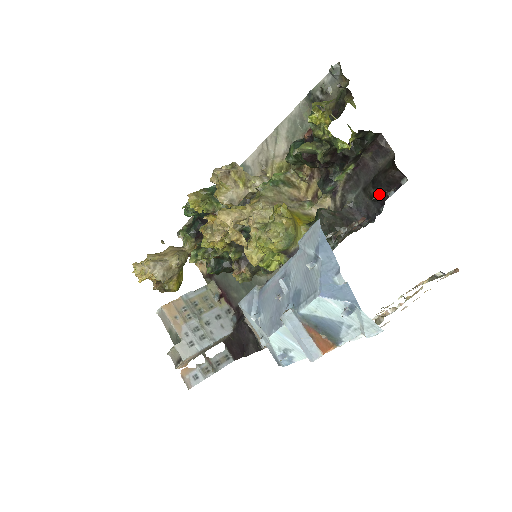
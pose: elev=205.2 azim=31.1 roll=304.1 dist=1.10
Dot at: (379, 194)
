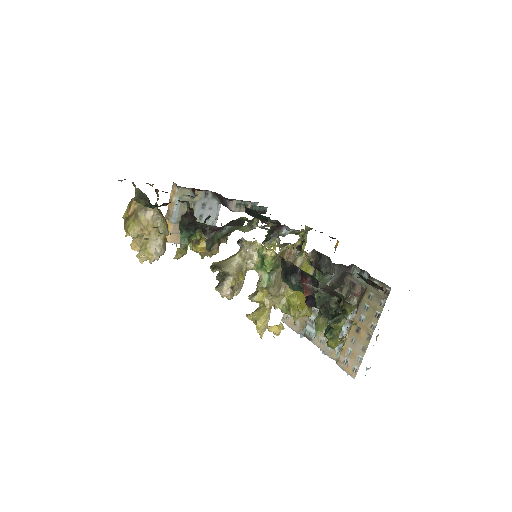
Dot at: occluded
